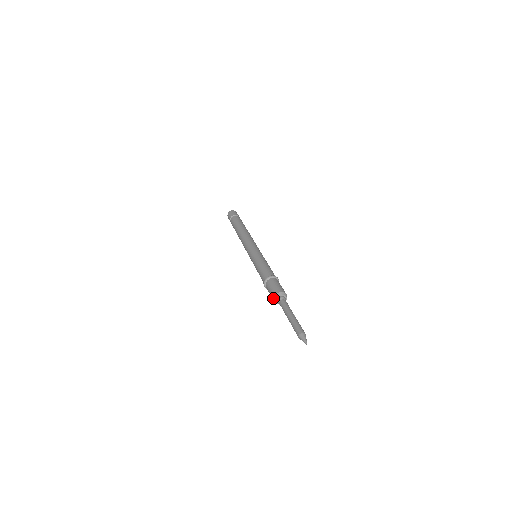
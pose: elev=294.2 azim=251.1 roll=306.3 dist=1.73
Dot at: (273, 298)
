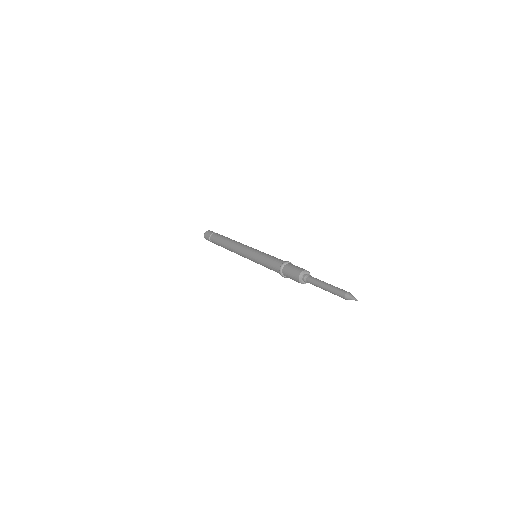
Dot at: (298, 281)
